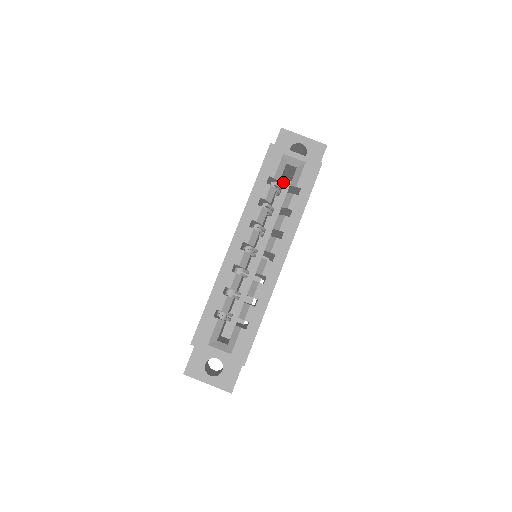
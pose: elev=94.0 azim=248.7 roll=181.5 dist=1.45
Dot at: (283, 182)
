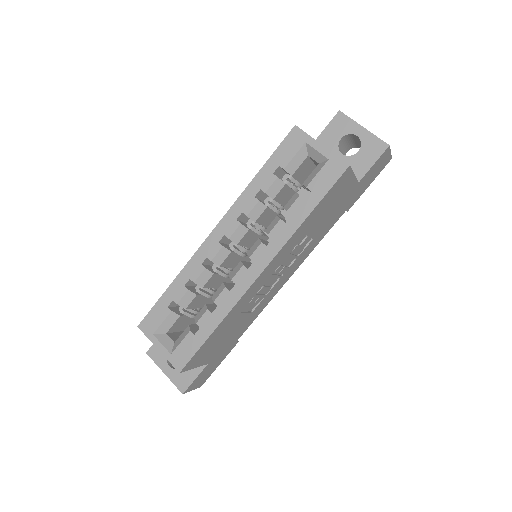
Dot at: occluded
